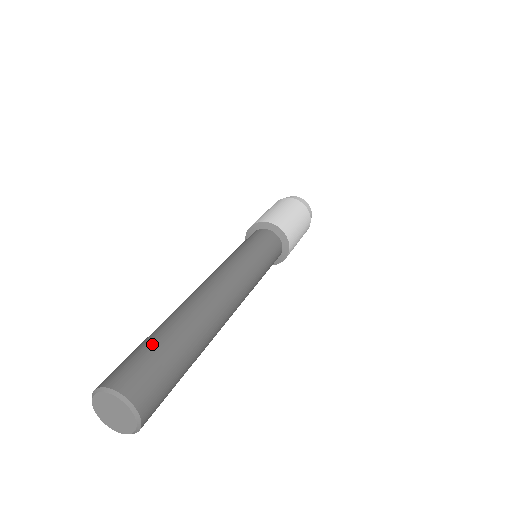
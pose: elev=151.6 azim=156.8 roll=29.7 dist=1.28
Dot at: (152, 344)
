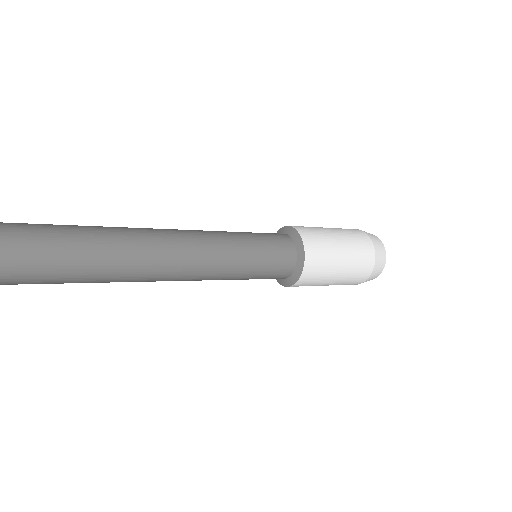
Dot at: occluded
